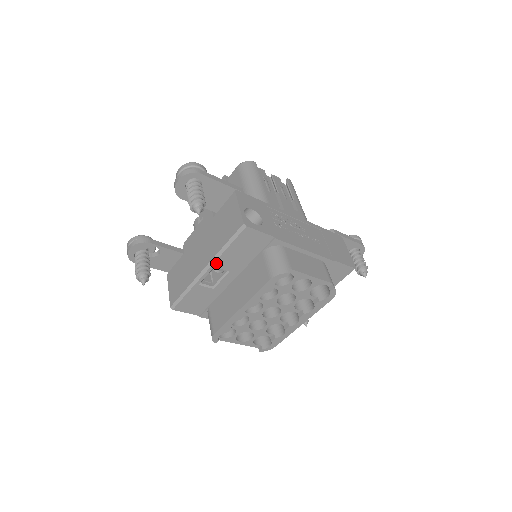
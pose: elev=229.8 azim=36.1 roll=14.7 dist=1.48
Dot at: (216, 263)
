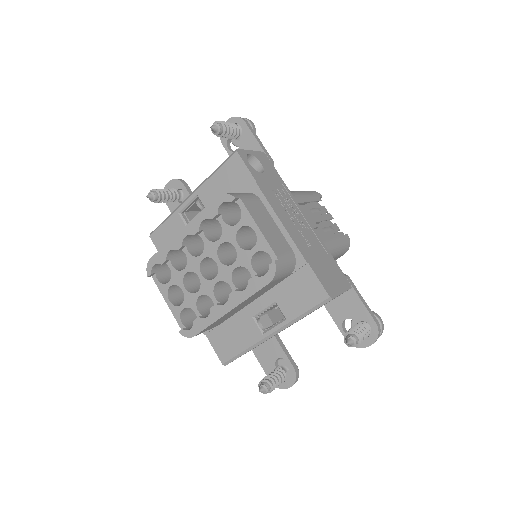
Dot at: (200, 190)
